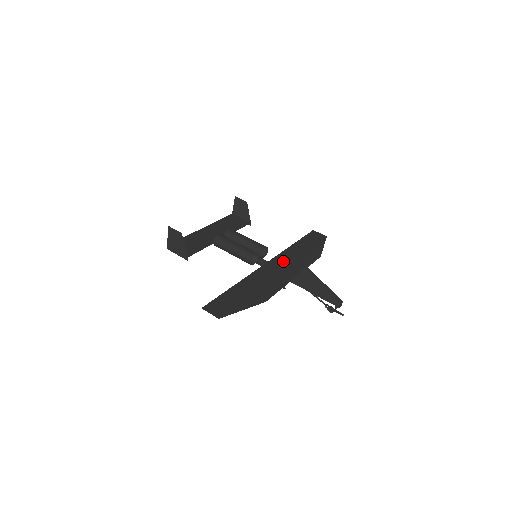
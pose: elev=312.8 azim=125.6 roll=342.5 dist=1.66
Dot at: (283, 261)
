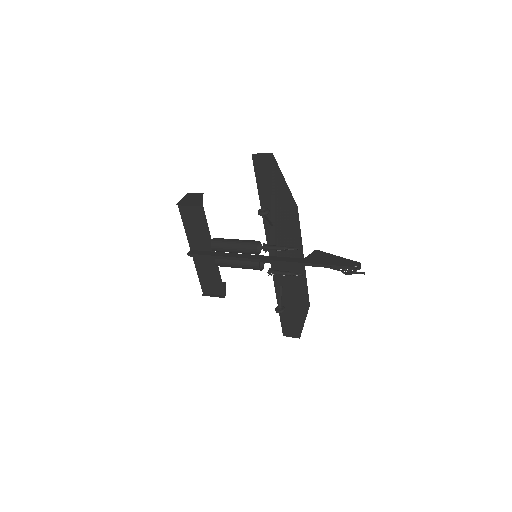
Dot at: occluded
